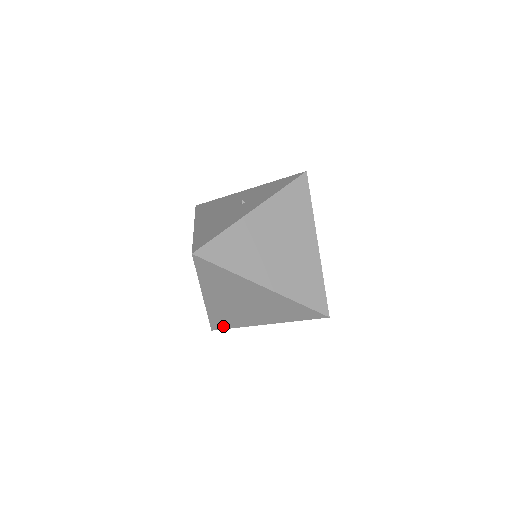
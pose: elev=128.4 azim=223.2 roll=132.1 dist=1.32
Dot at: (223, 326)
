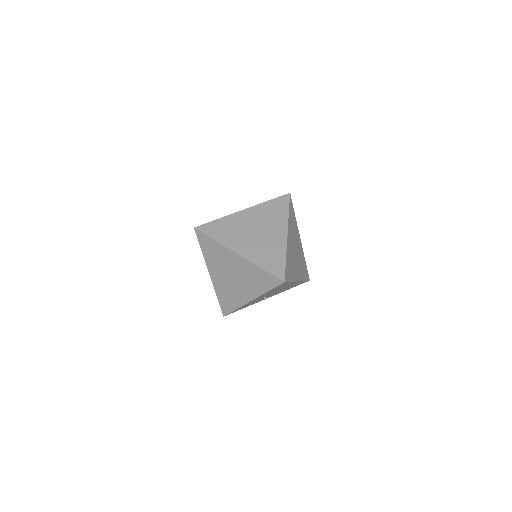
Dot at: (228, 309)
